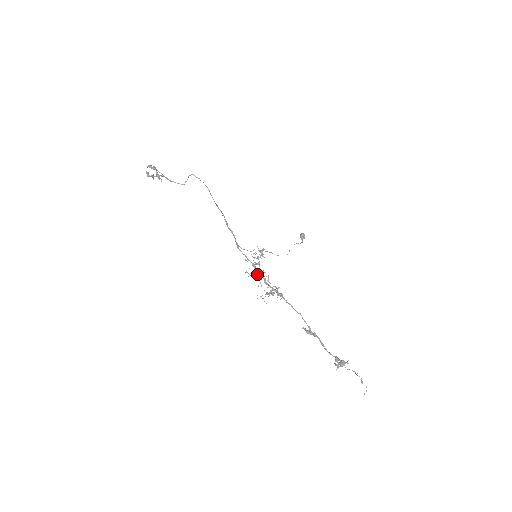
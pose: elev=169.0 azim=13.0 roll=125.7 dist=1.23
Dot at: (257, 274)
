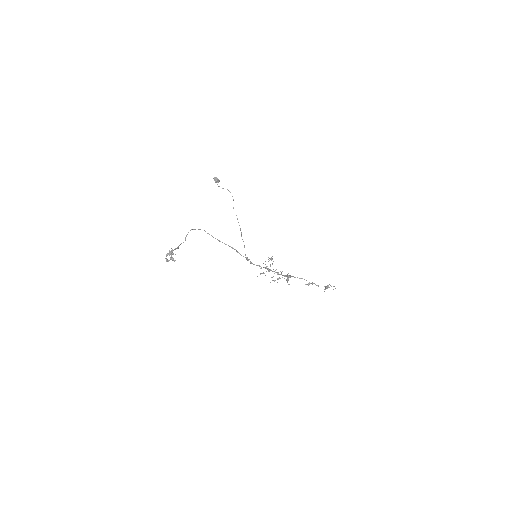
Dot at: occluded
